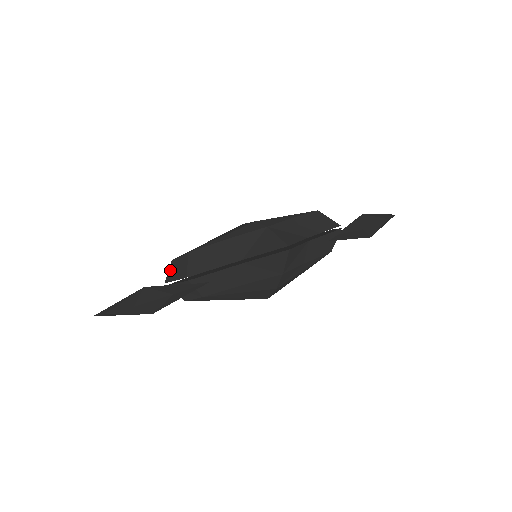
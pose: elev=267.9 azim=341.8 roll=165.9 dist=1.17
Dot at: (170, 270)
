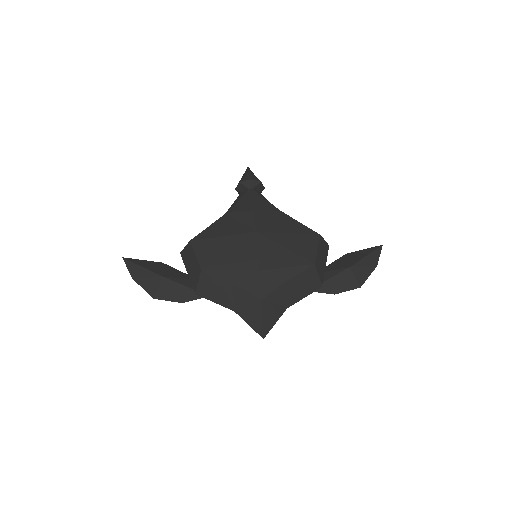
Dot at: (186, 251)
